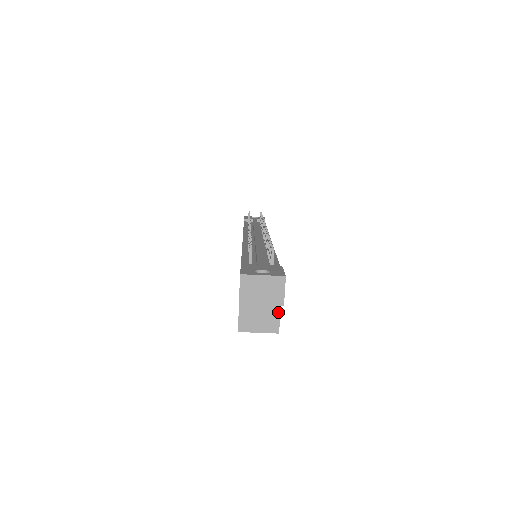
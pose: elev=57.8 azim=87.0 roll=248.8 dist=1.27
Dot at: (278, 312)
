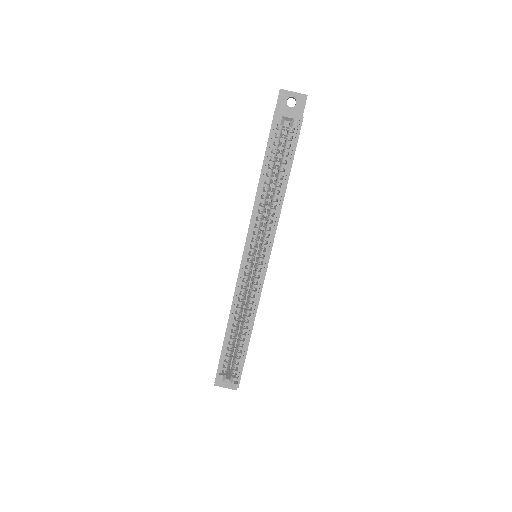
Dot at: occluded
